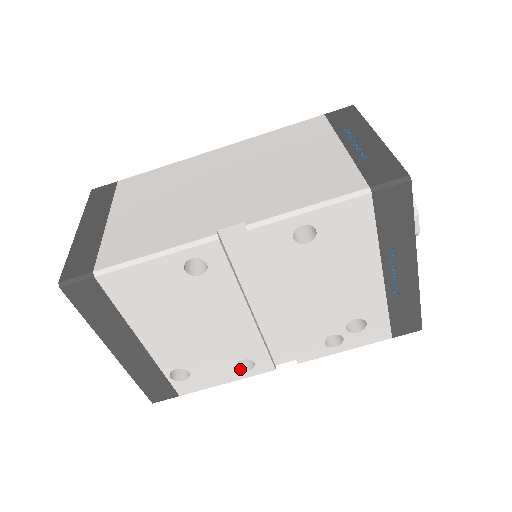
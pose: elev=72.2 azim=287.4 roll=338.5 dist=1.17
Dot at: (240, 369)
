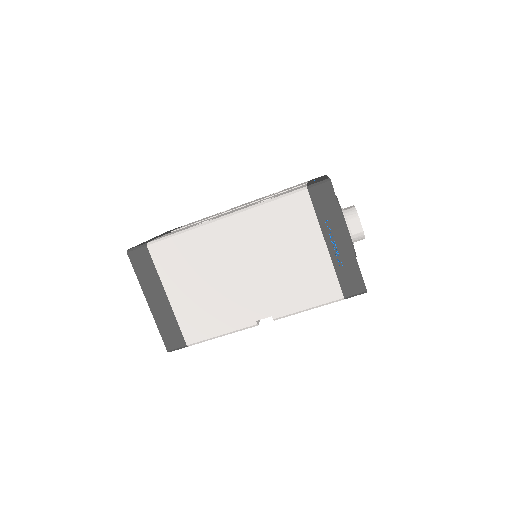
Dot at: occluded
